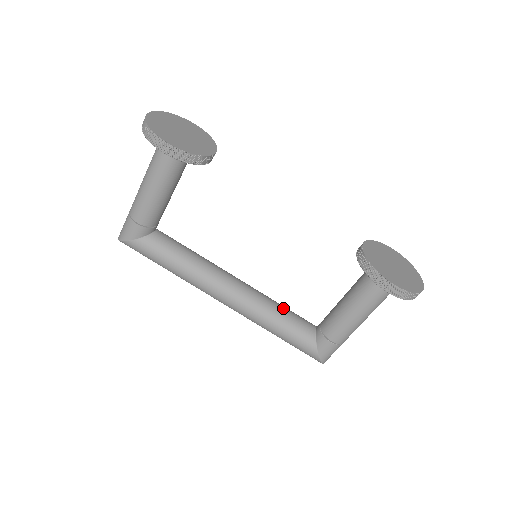
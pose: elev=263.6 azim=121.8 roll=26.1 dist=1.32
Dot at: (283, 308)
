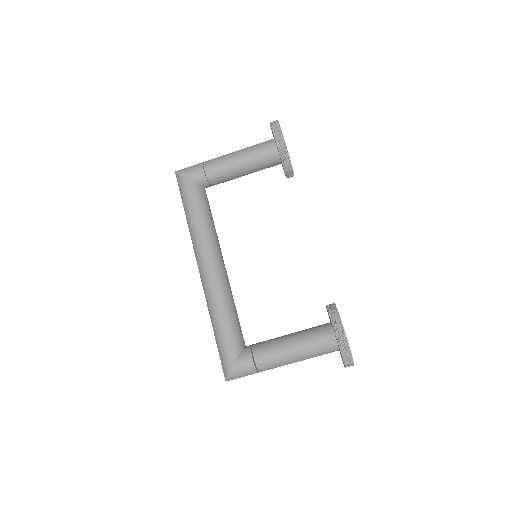
Dot at: occluded
